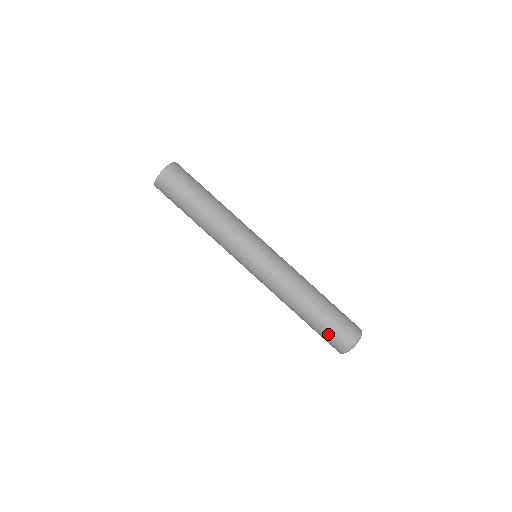
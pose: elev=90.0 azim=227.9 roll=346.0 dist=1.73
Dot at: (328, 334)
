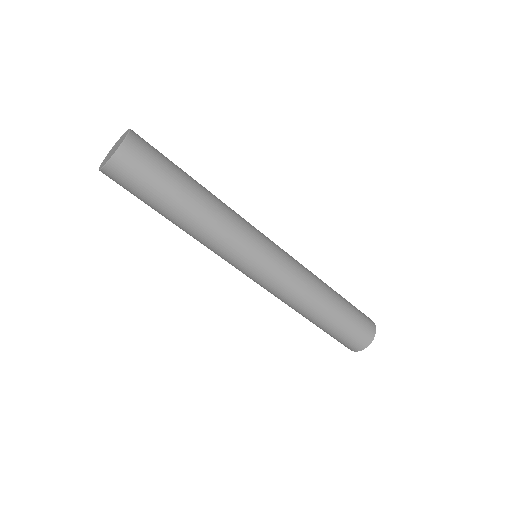
Dot at: (339, 338)
